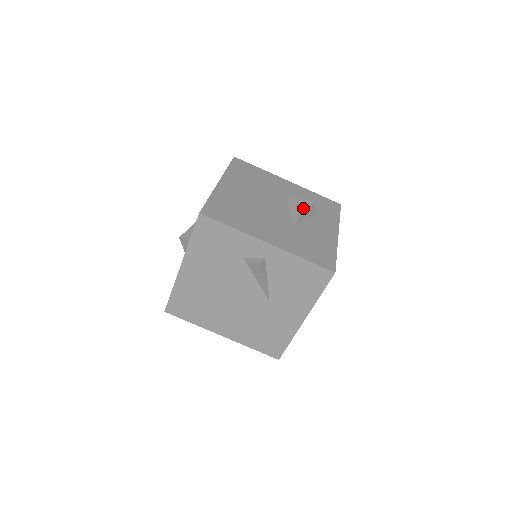
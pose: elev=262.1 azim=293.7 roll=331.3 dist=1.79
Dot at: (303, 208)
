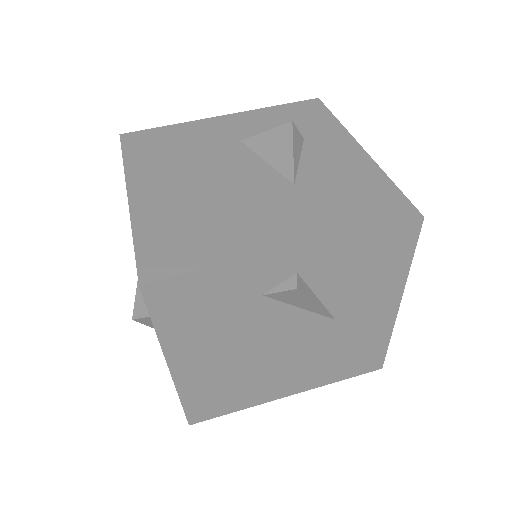
Dot at: (285, 144)
